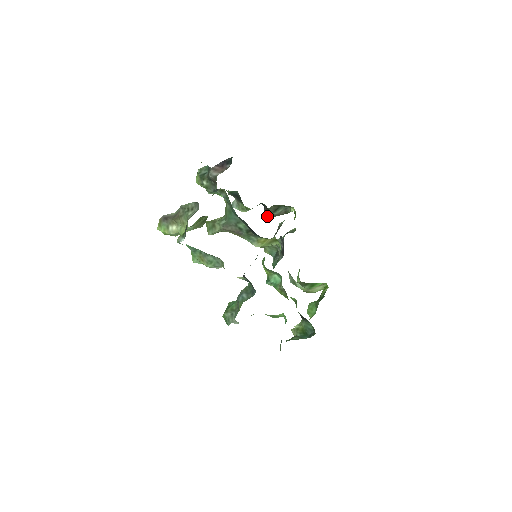
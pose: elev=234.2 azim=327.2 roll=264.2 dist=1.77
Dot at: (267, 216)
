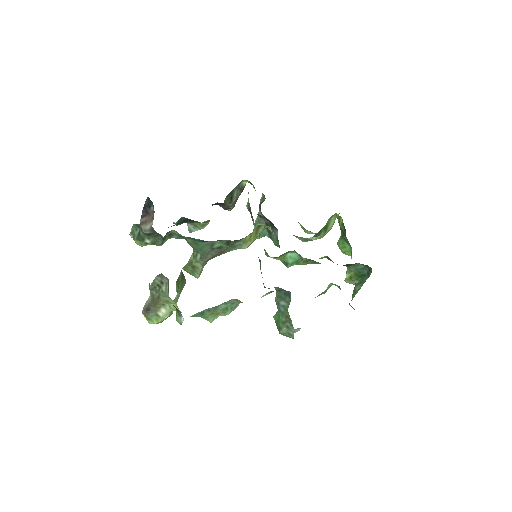
Dot at: (229, 209)
